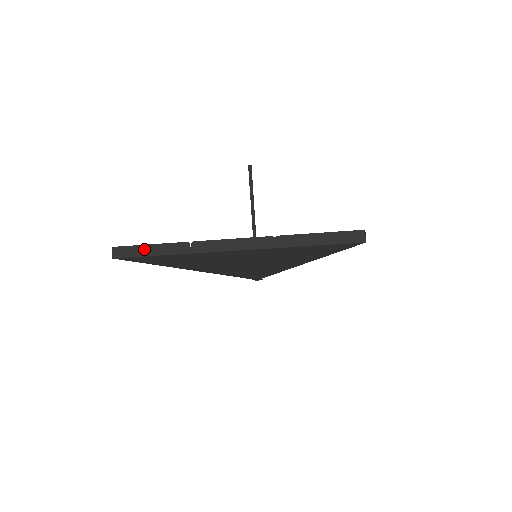
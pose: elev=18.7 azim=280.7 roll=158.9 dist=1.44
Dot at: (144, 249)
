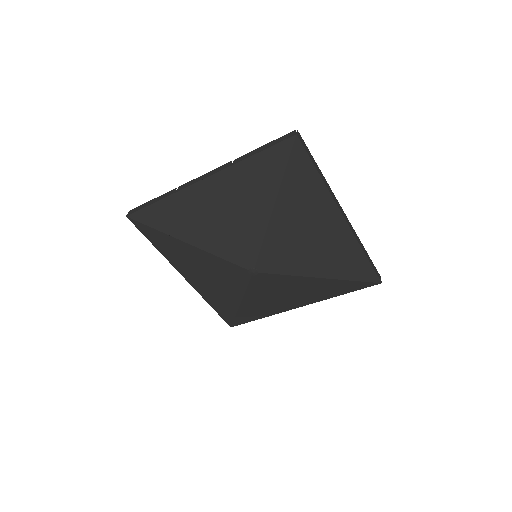
Dot at: (148, 203)
